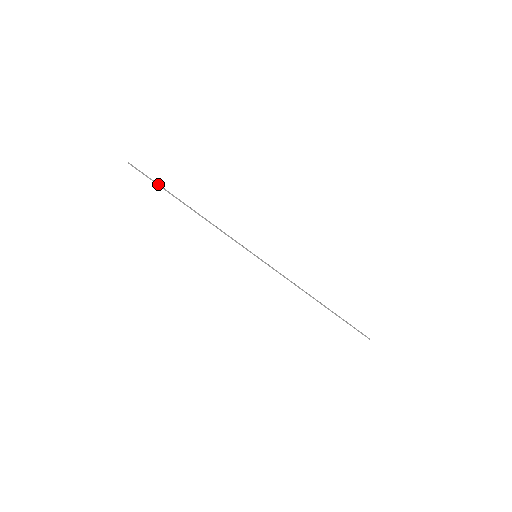
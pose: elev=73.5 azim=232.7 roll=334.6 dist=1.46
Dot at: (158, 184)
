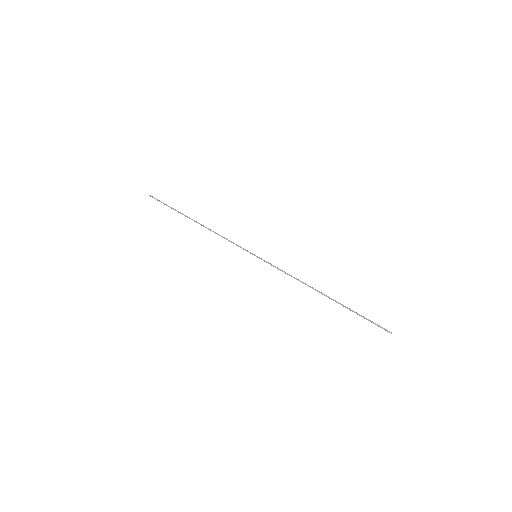
Dot at: (171, 207)
